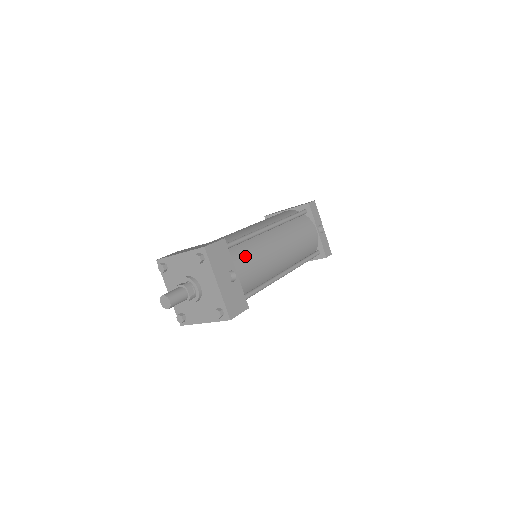
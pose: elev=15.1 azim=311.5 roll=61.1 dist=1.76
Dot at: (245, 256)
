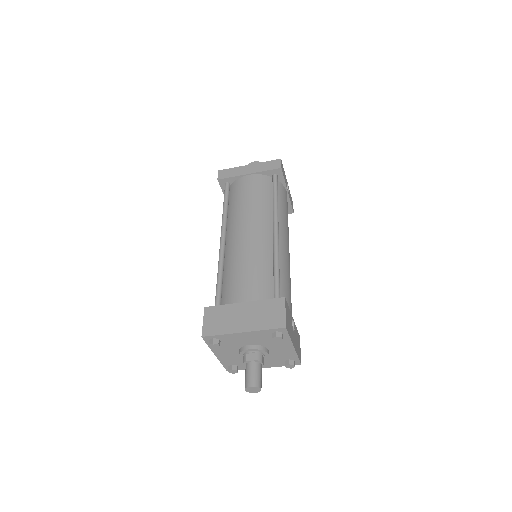
Dot at: (286, 291)
